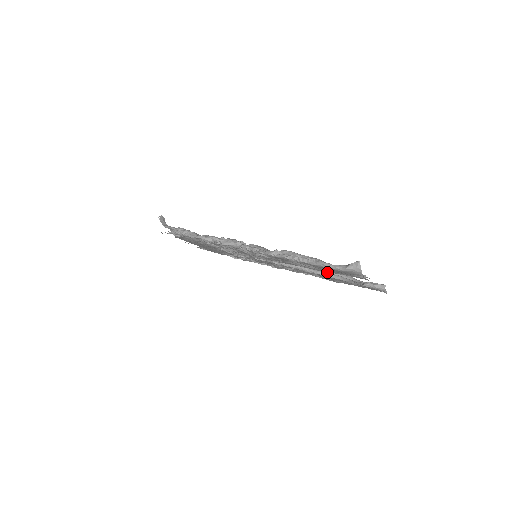
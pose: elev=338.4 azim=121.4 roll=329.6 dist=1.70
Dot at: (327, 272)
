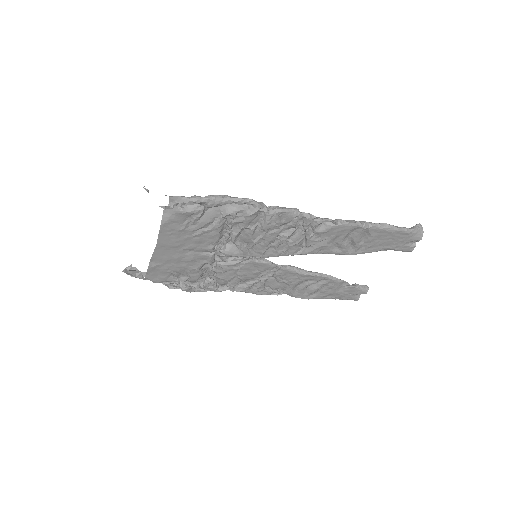
Dot at: (324, 274)
